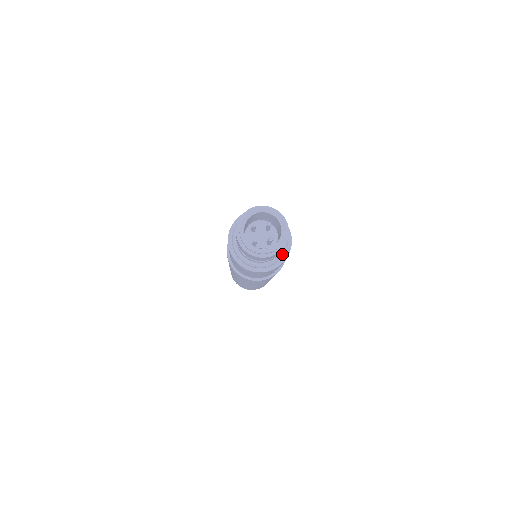
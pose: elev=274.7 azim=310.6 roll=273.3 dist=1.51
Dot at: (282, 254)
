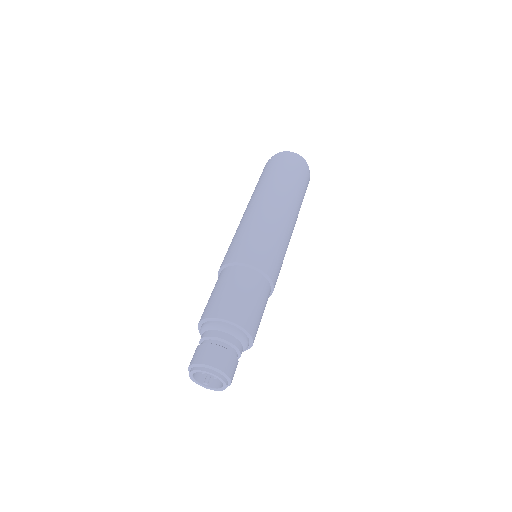
Dot at: occluded
